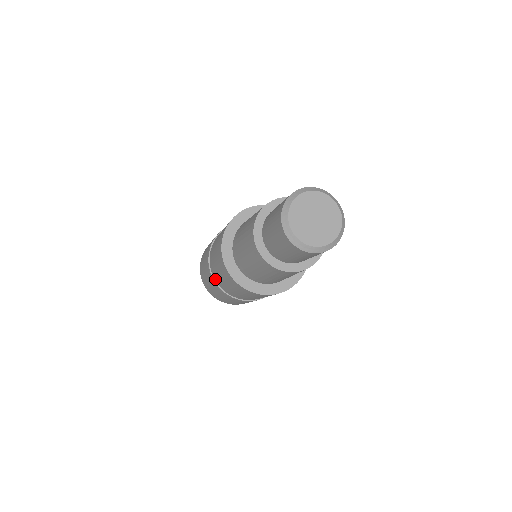
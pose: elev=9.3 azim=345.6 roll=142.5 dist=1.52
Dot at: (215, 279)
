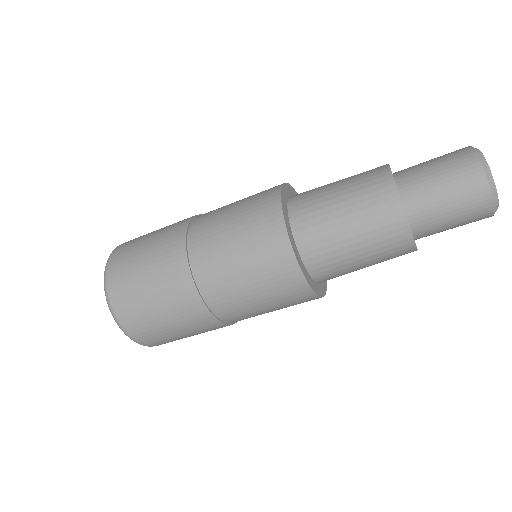
Dot at: (199, 216)
